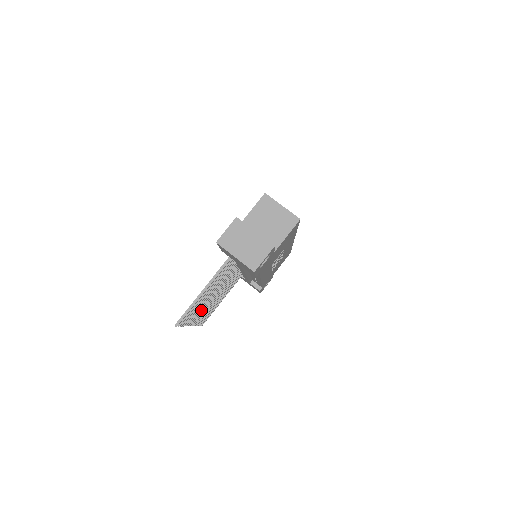
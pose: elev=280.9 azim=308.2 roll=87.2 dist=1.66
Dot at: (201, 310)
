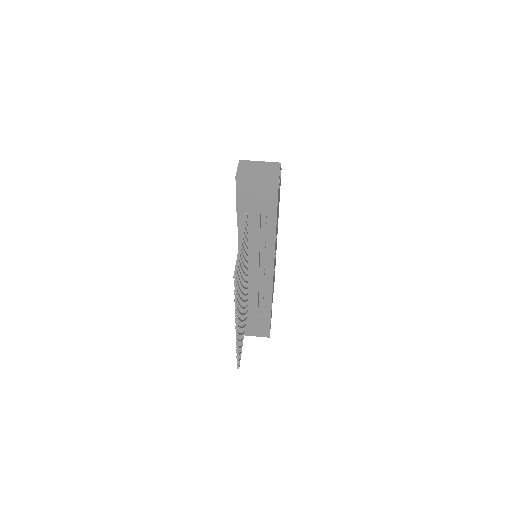
Dot at: (239, 305)
